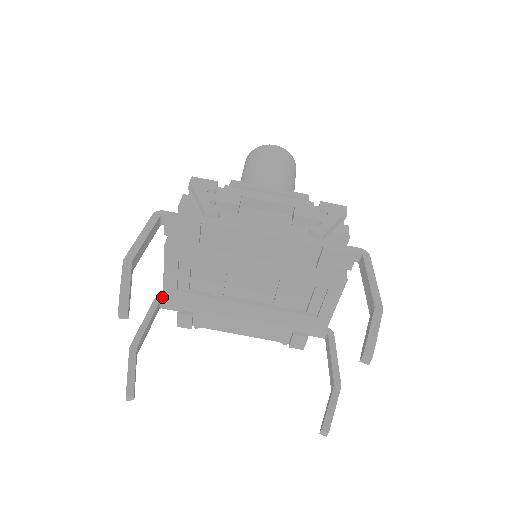
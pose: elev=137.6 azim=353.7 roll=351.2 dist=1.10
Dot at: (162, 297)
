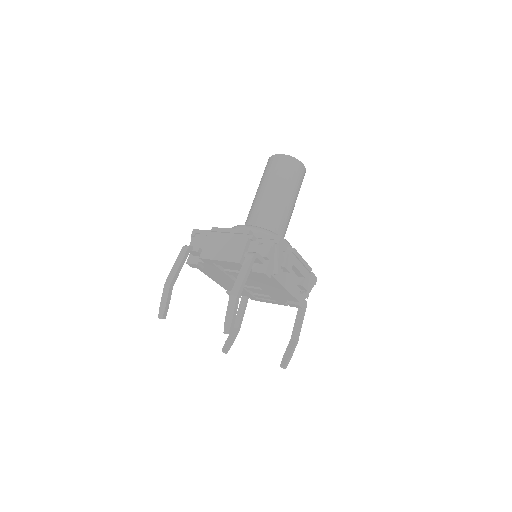
Dot at: (193, 247)
